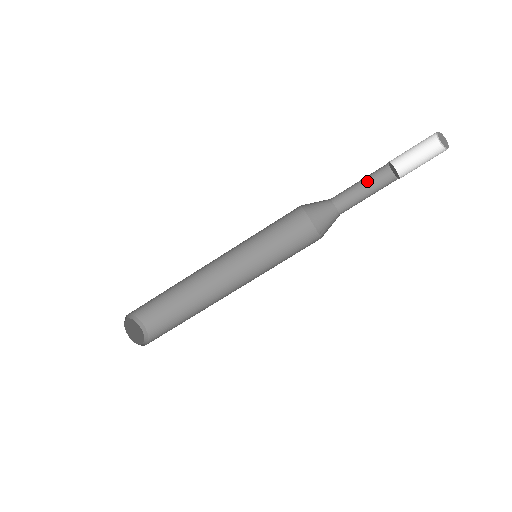
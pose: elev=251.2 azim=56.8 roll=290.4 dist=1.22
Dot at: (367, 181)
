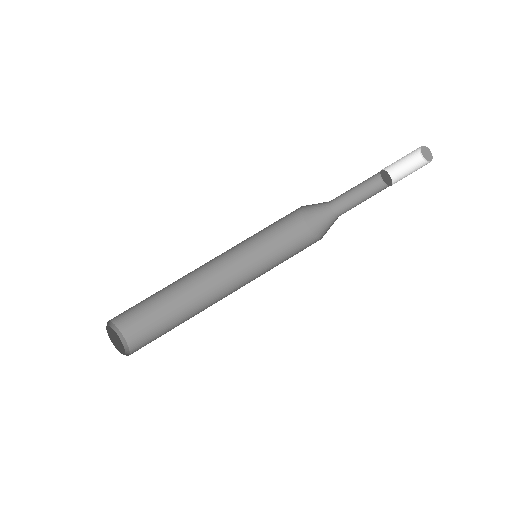
Dot at: (366, 196)
